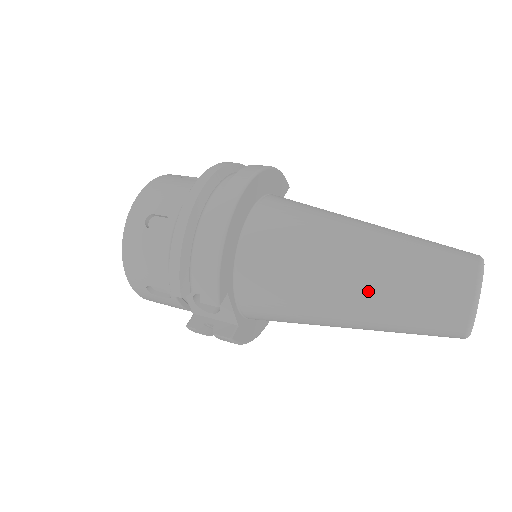
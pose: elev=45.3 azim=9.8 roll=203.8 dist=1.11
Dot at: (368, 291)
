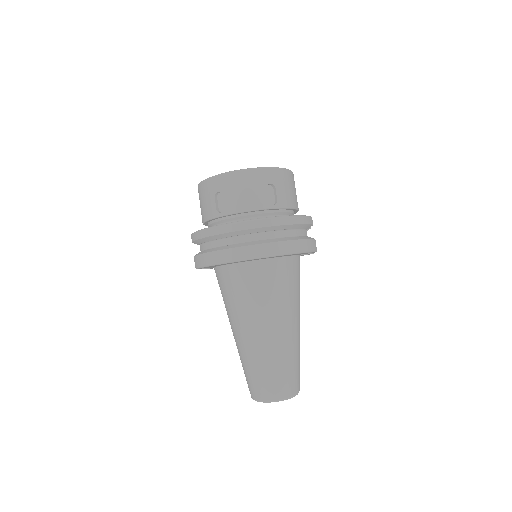
Dot at: (240, 346)
